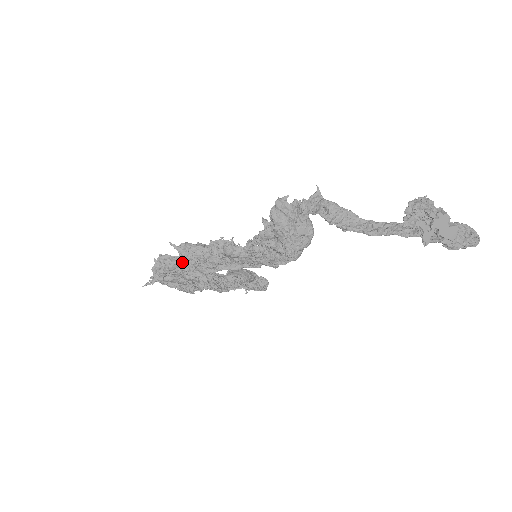
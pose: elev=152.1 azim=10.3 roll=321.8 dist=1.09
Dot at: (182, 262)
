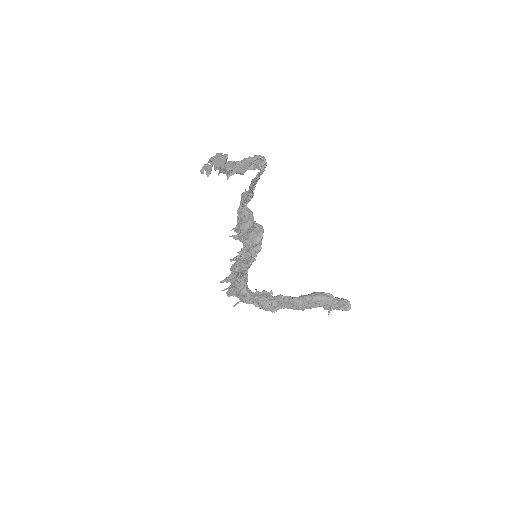
Dot at: (229, 276)
